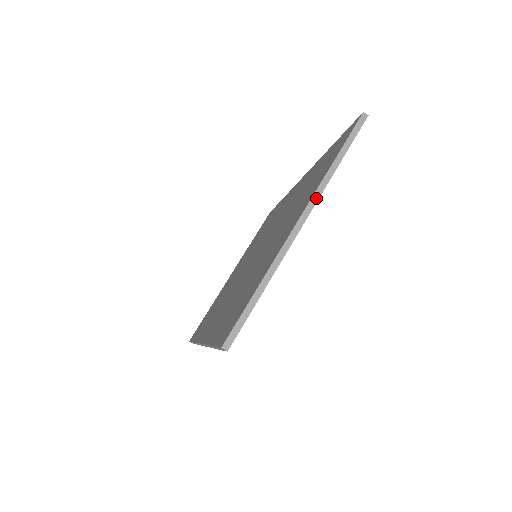
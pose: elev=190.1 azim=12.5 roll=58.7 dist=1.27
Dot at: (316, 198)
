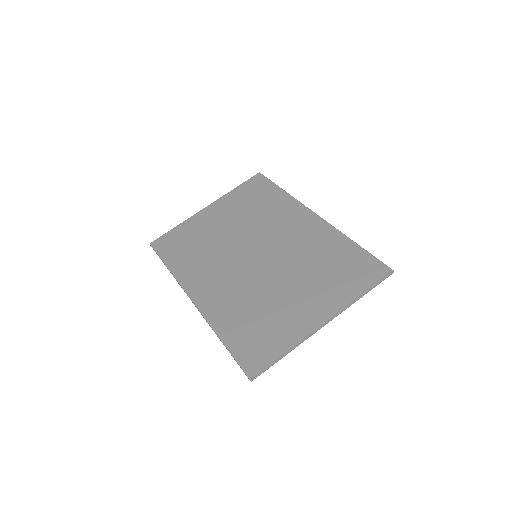
Dot at: (340, 313)
